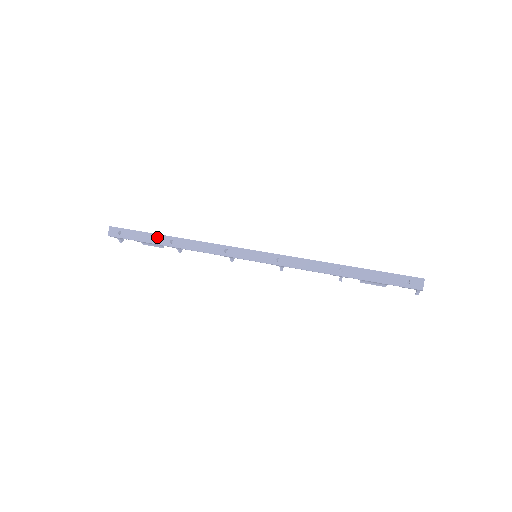
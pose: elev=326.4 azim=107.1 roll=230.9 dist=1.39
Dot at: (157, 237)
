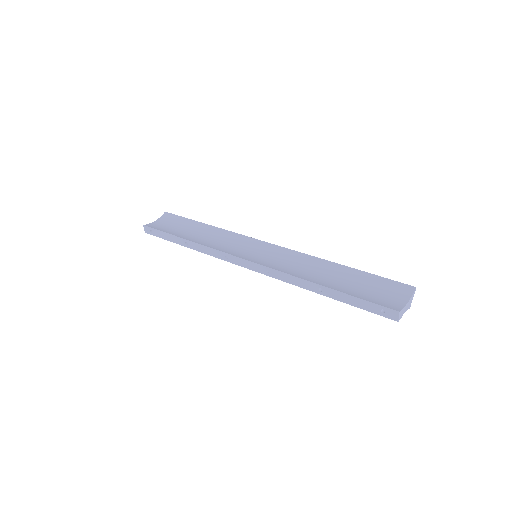
Dot at: (176, 238)
